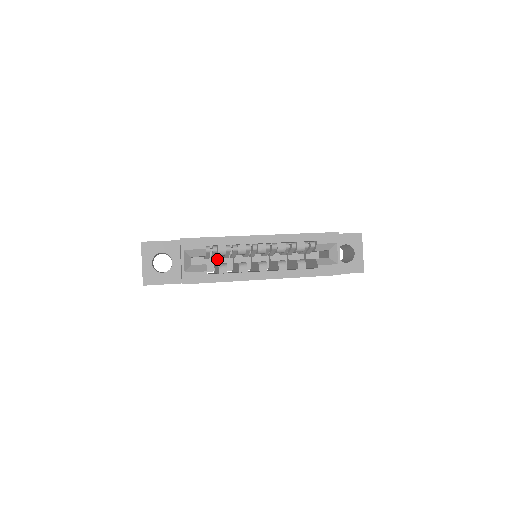
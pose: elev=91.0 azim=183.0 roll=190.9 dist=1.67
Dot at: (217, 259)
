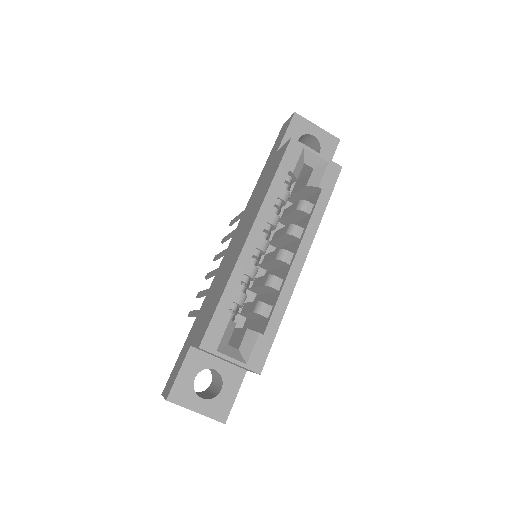
Dot at: occluded
